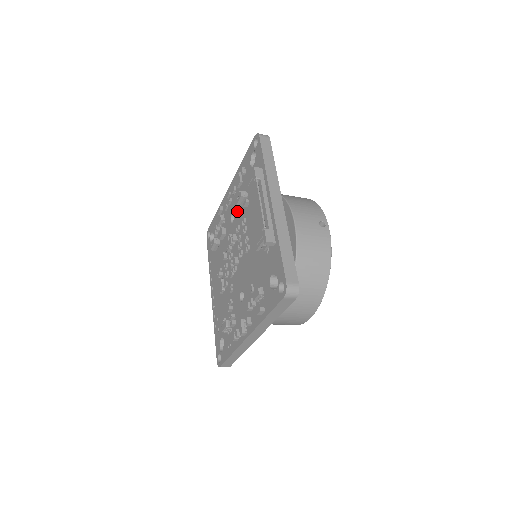
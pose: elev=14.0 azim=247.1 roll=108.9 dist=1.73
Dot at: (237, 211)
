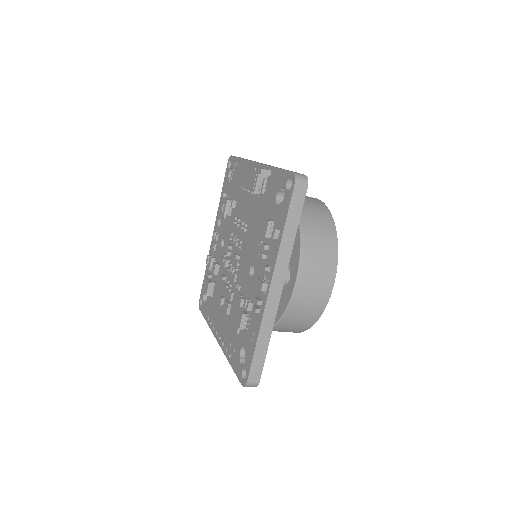
Dot at: (226, 229)
